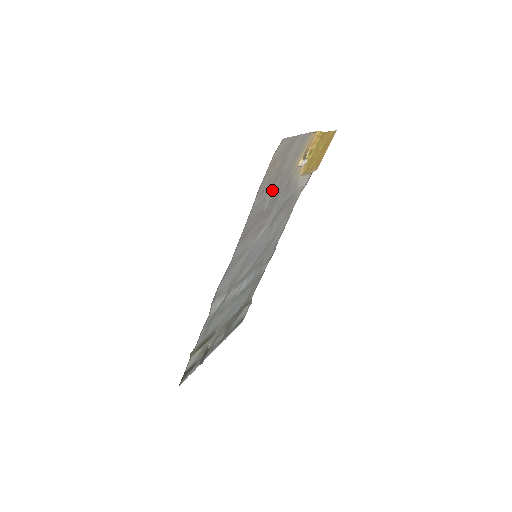
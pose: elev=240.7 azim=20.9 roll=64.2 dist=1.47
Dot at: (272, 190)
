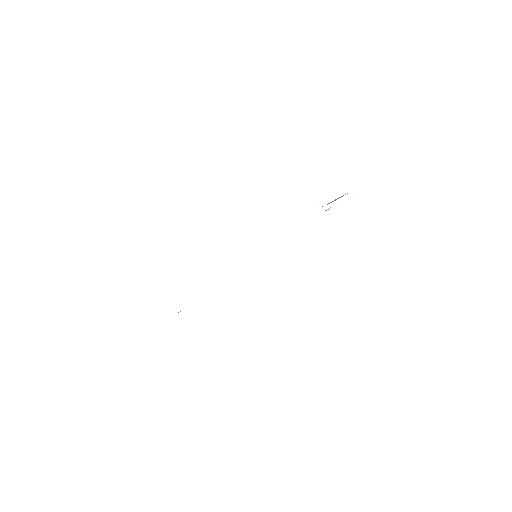
Dot at: occluded
